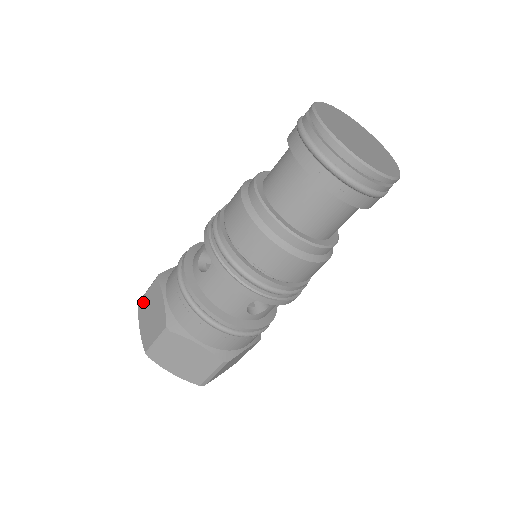
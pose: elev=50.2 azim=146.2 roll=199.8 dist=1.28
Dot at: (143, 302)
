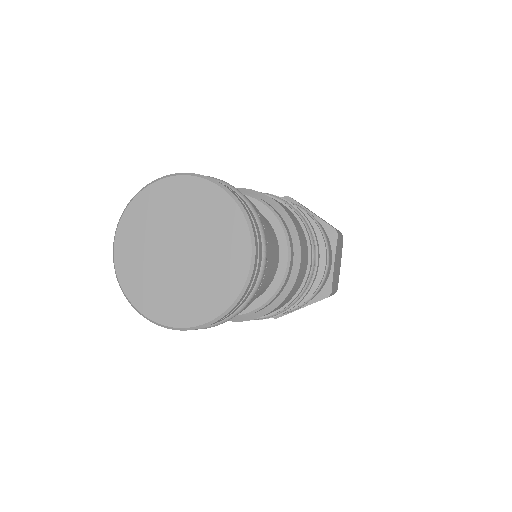
Dot at: occluded
